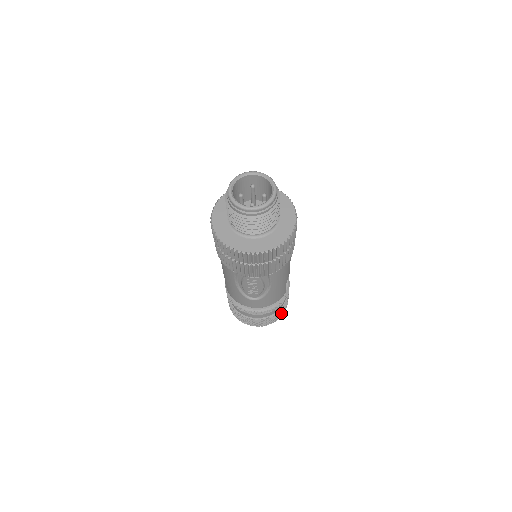
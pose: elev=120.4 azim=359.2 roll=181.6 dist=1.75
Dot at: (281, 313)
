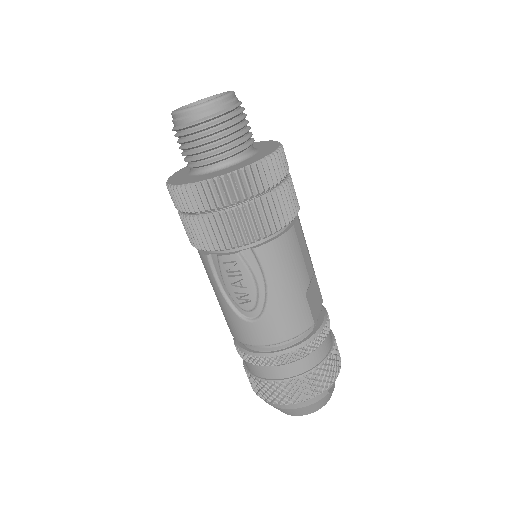
Dot at: (322, 379)
